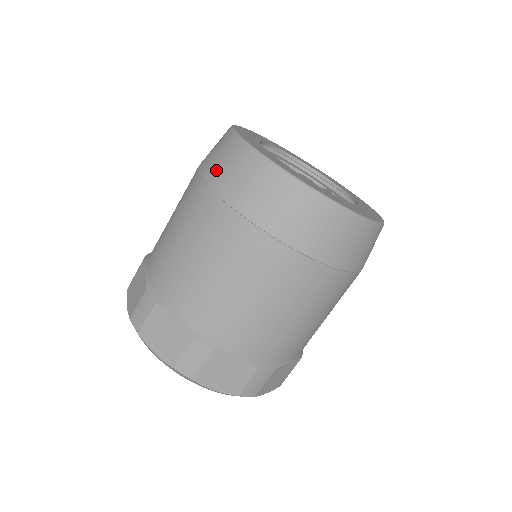
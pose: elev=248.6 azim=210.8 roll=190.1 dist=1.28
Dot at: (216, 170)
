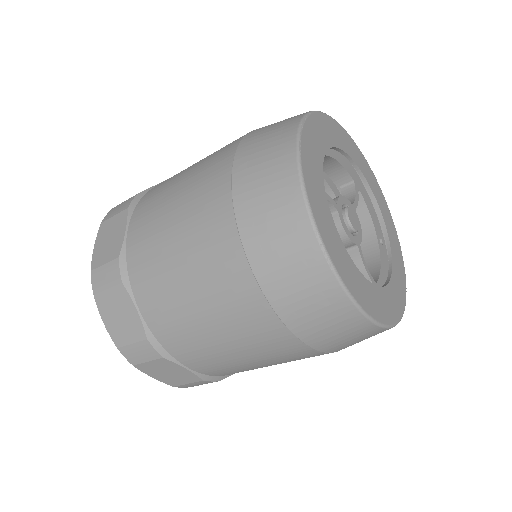
Dot at: (282, 286)
